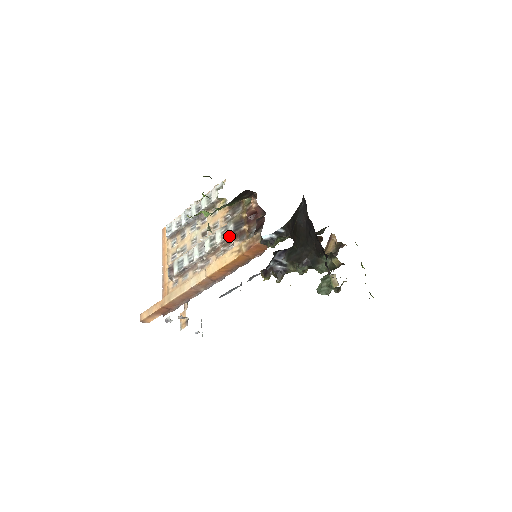
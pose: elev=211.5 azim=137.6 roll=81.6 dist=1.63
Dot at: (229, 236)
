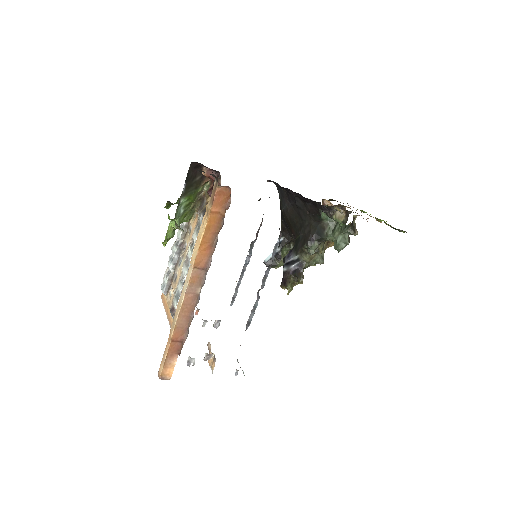
Dot at: occluded
